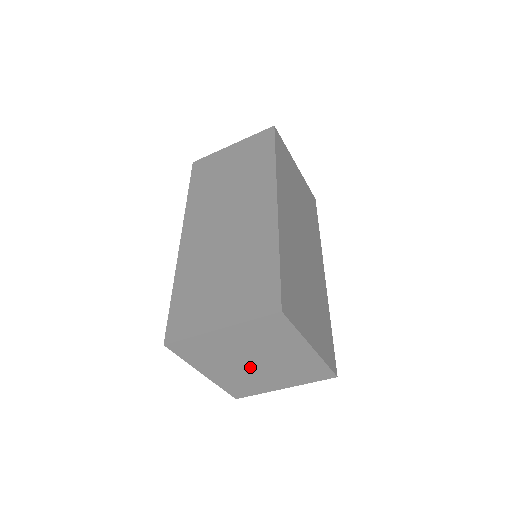
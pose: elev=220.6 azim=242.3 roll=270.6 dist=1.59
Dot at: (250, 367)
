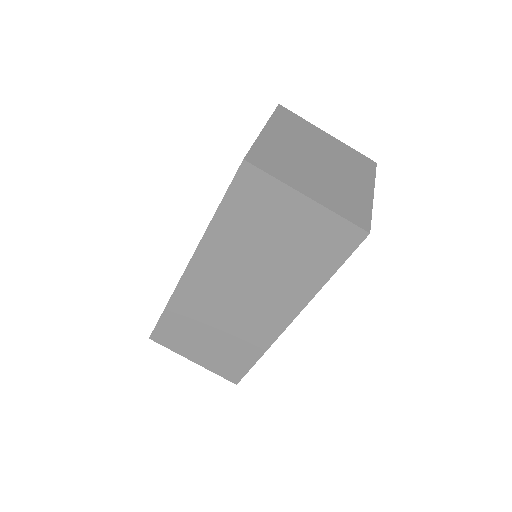
Dot at: (309, 160)
